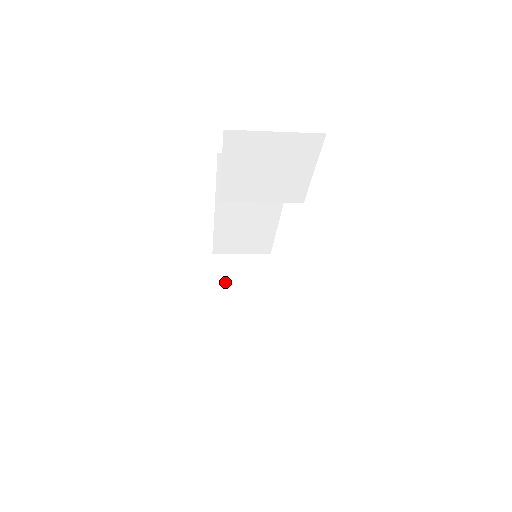
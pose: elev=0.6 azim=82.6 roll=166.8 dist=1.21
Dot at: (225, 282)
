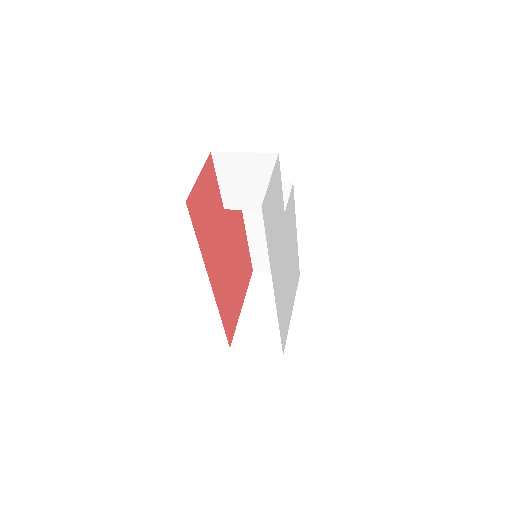
Dot at: (256, 292)
